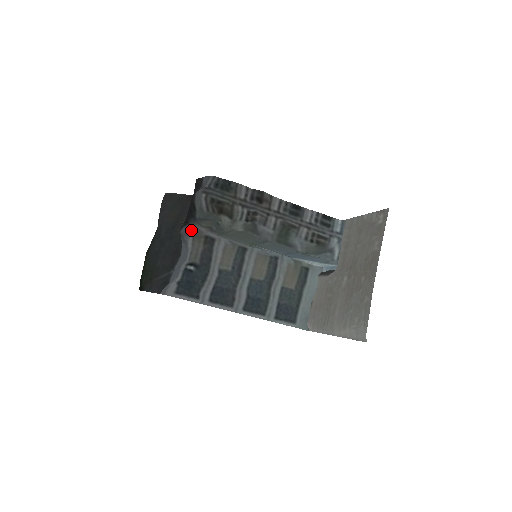
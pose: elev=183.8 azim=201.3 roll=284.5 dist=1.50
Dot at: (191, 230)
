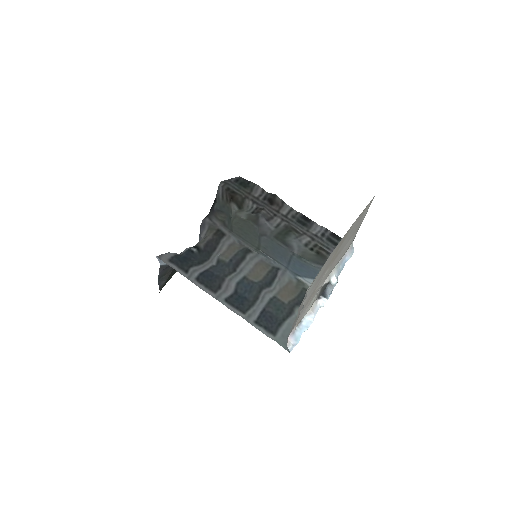
Dot at: (208, 222)
